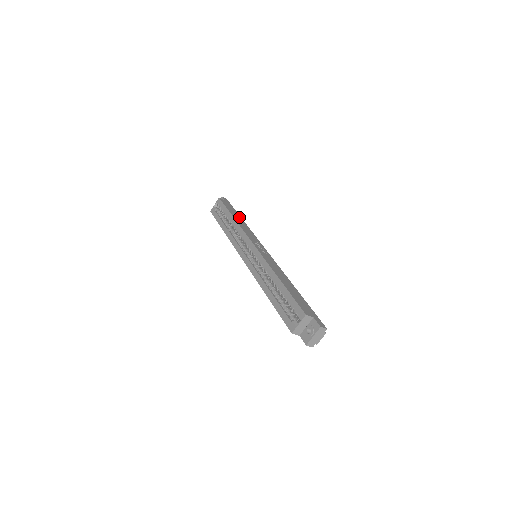
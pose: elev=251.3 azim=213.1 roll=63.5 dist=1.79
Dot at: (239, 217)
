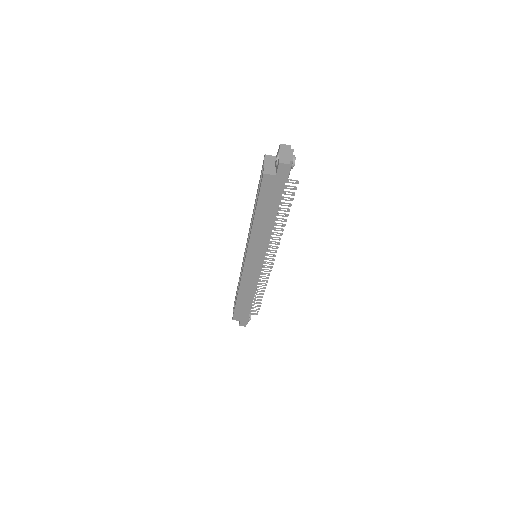
Dot at: occluded
